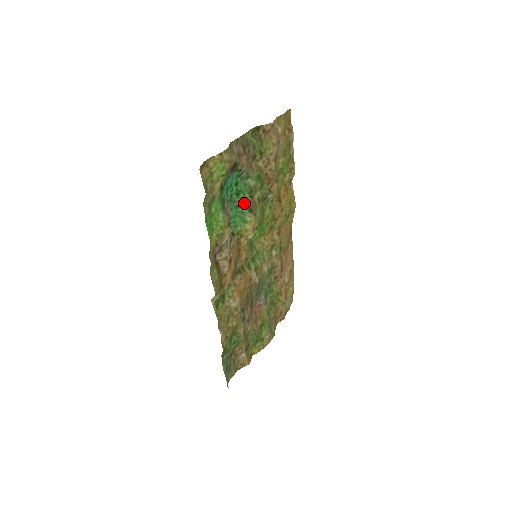
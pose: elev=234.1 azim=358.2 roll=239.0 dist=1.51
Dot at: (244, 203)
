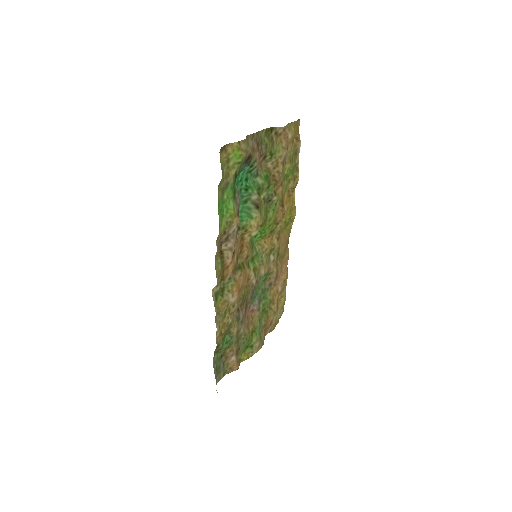
Dot at: (252, 199)
